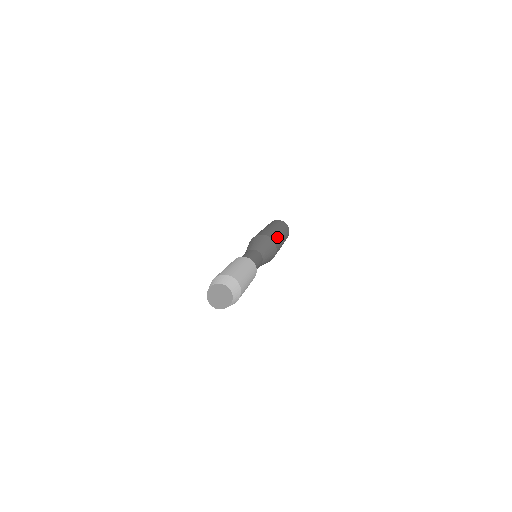
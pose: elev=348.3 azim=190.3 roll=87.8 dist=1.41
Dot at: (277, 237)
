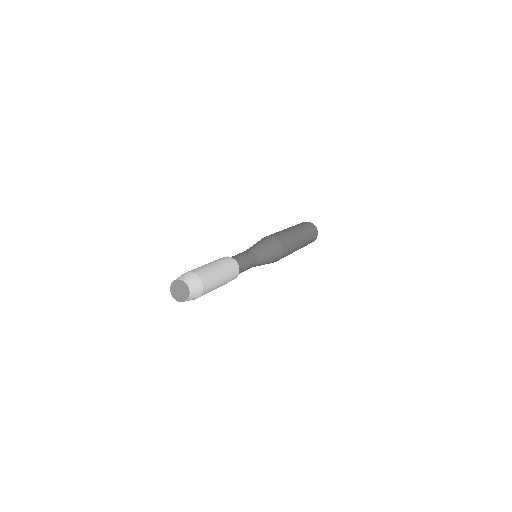
Dot at: (289, 239)
